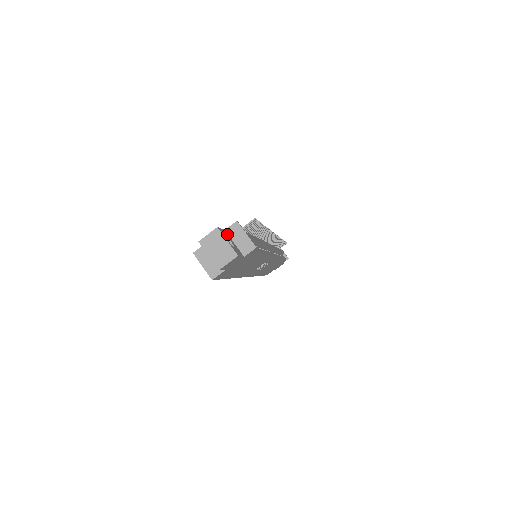
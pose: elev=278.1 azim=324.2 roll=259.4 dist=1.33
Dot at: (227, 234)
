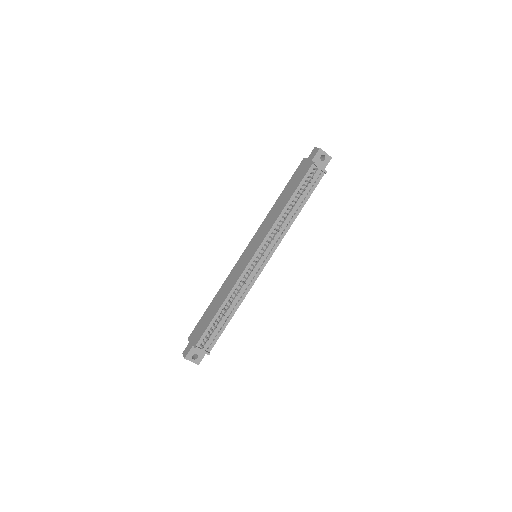
Dot at: (194, 348)
